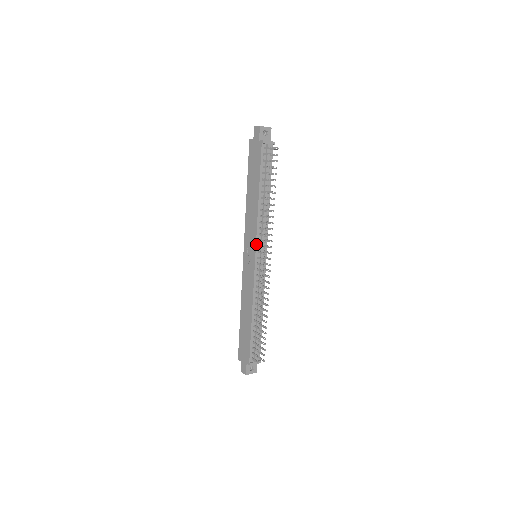
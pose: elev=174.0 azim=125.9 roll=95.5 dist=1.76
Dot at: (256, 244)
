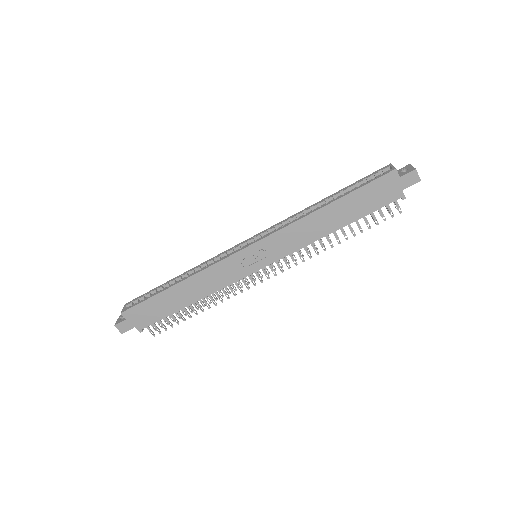
Dot at: occluded
